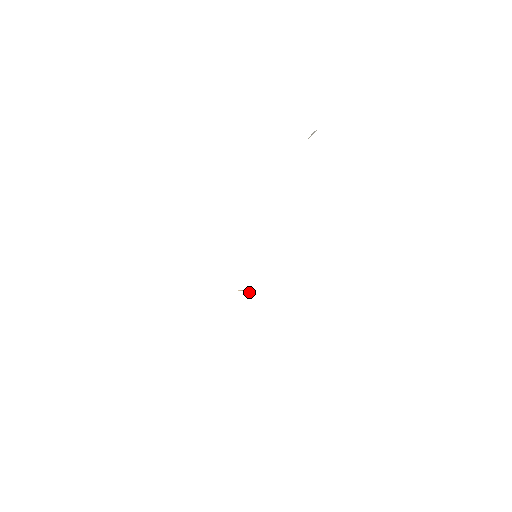
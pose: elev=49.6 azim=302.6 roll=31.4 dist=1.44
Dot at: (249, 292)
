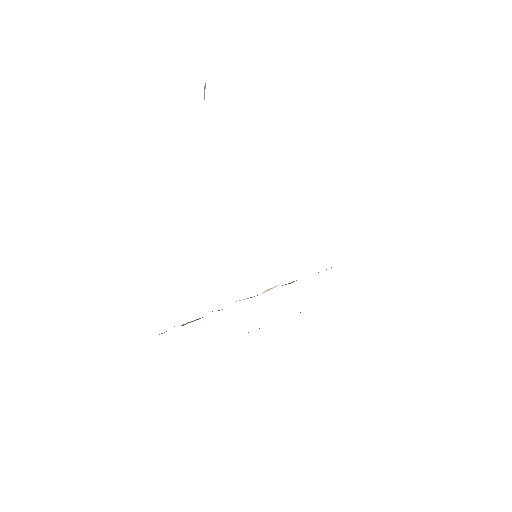
Dot at: occluded
